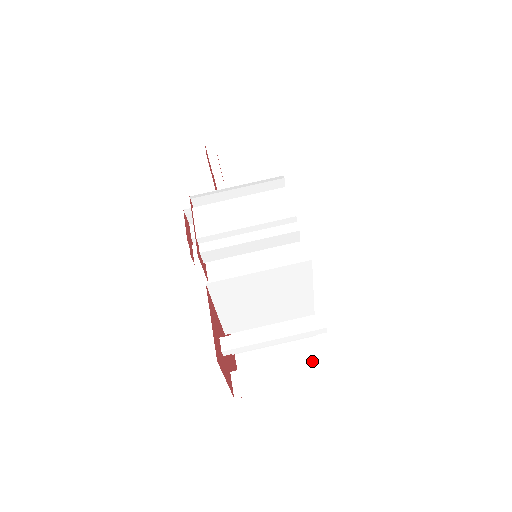
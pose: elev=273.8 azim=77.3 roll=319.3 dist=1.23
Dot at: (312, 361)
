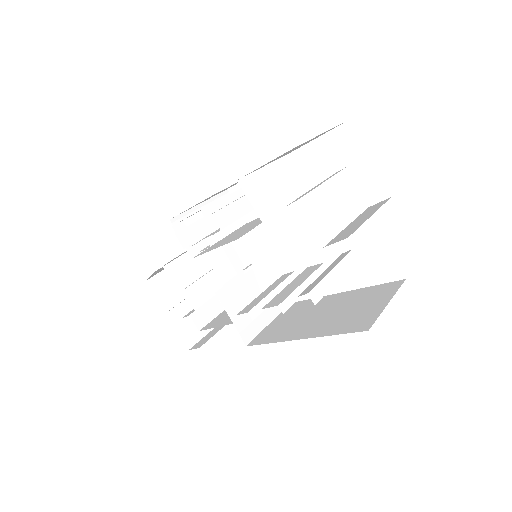
Dot at: (368, 210)
